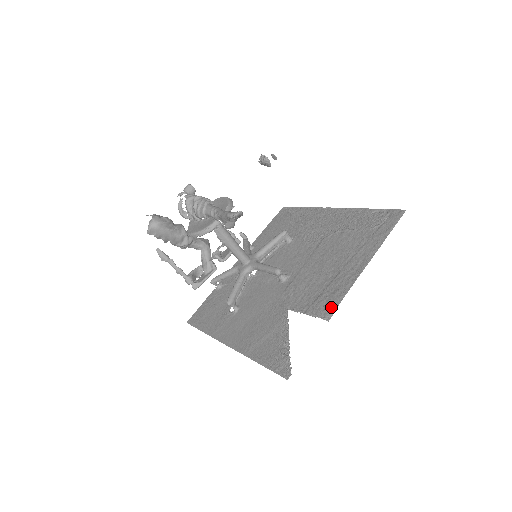
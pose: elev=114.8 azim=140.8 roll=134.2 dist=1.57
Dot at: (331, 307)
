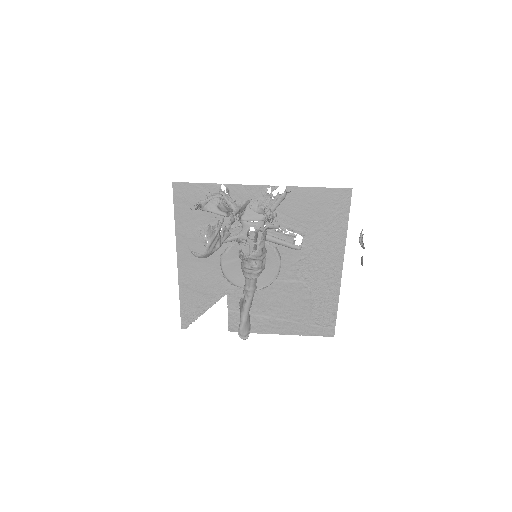
Dot at: occluded
